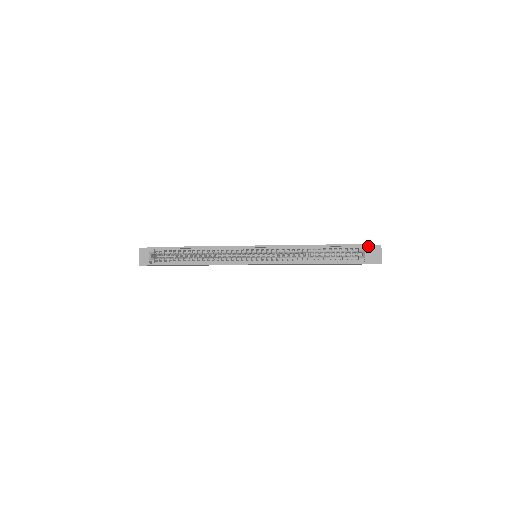
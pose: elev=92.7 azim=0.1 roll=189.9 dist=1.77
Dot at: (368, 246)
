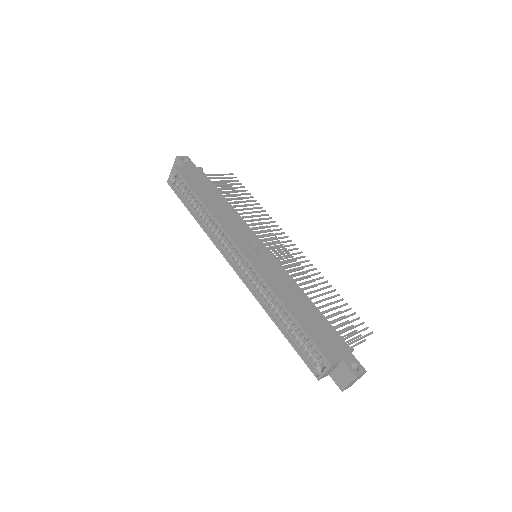
Dot at: (343, 363)
